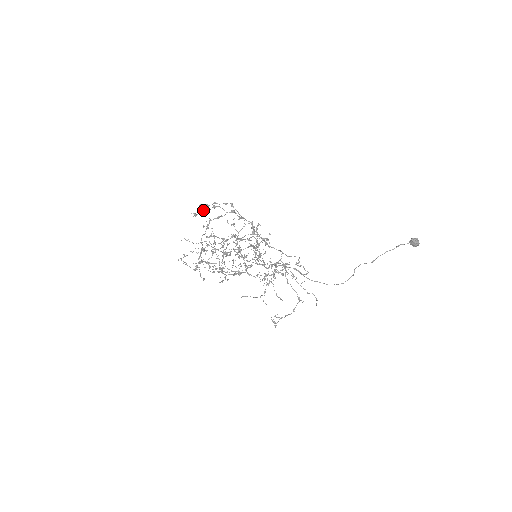
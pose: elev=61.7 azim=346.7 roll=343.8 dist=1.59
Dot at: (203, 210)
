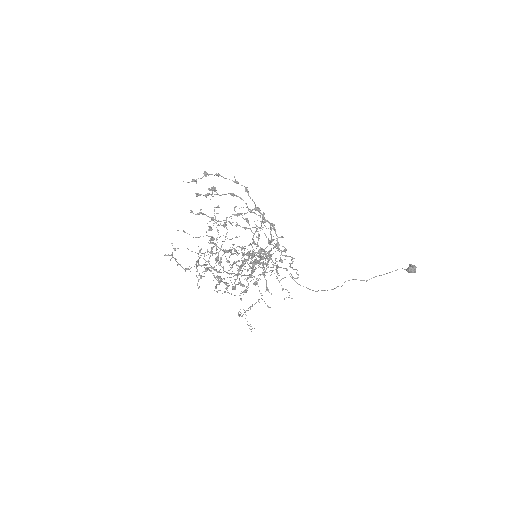
Dot at: (198, 178)
